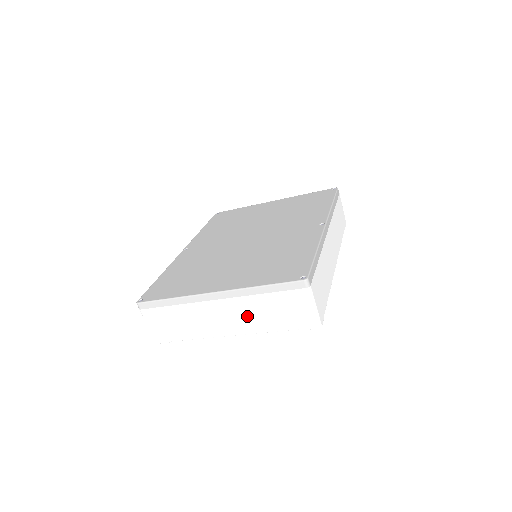
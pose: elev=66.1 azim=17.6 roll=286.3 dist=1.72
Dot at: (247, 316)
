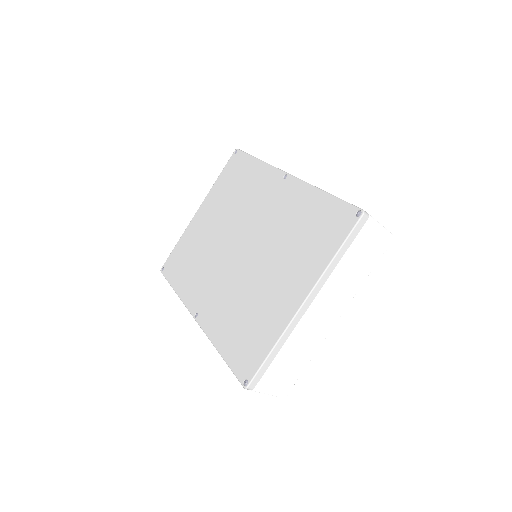
Dot at: (340, 291)
